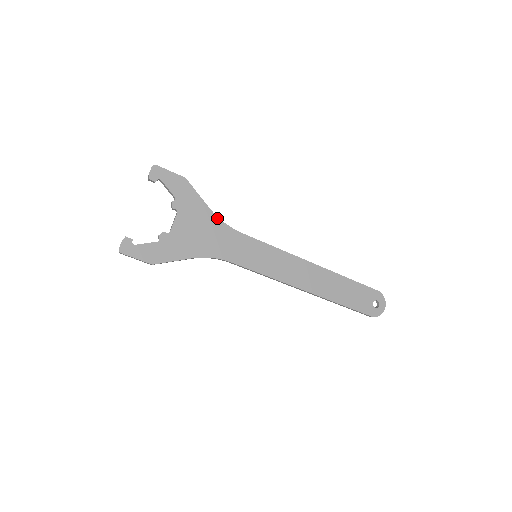
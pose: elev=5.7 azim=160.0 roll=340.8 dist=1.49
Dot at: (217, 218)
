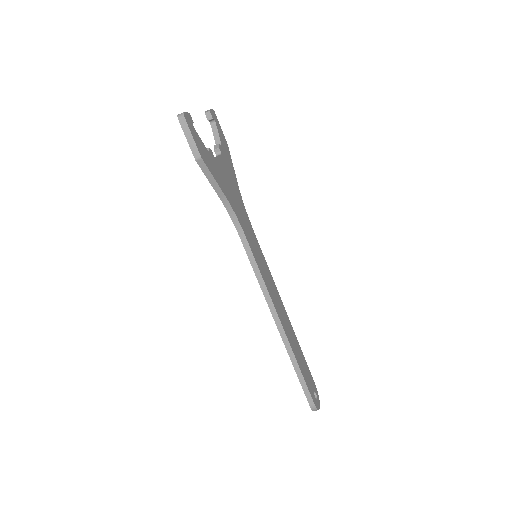
Dot at: (240, 195)
